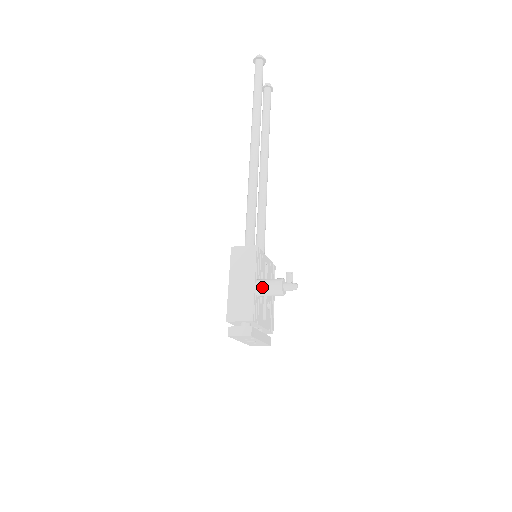
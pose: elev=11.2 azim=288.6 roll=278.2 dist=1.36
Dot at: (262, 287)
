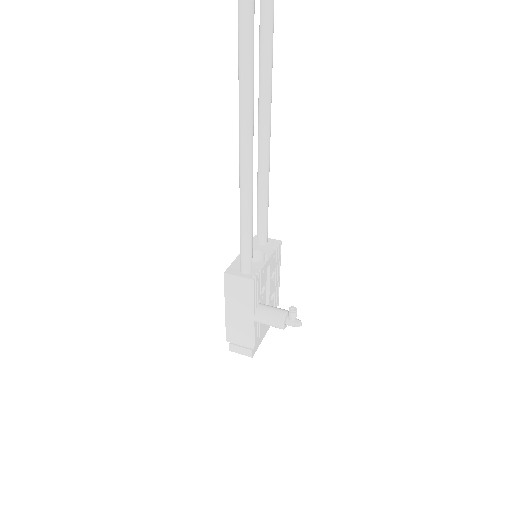
Dot at: (262, 322)
